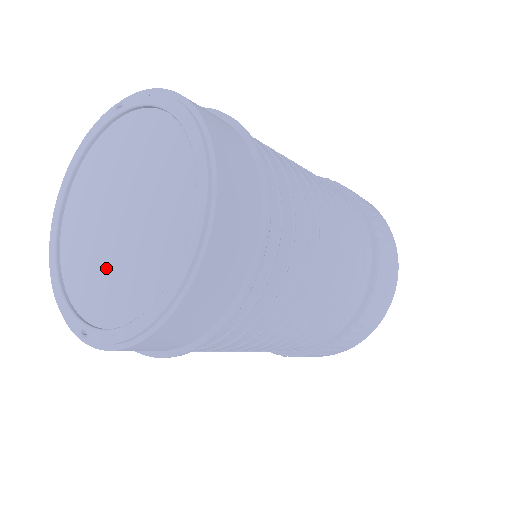
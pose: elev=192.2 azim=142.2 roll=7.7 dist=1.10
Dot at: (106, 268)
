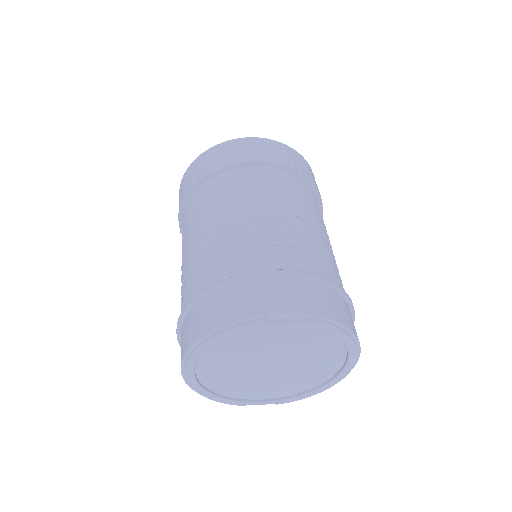
Dot at: (261, 383)
